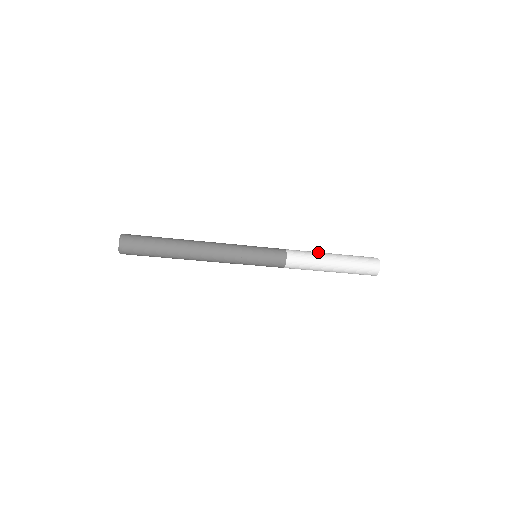
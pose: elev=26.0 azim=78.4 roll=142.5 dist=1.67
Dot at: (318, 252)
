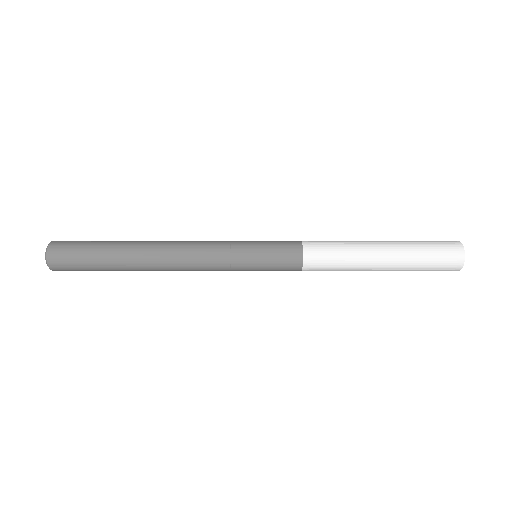
Dot at: (356, 241)
